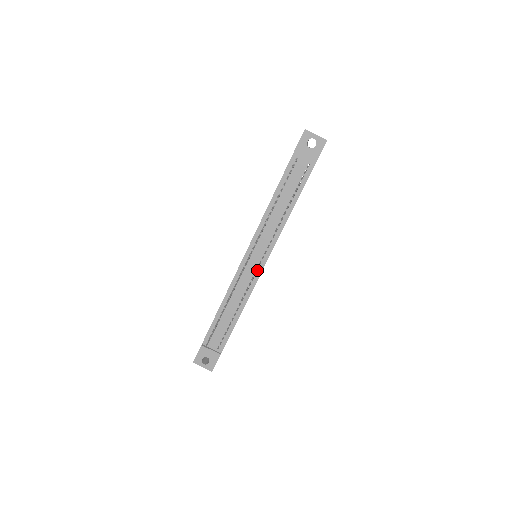
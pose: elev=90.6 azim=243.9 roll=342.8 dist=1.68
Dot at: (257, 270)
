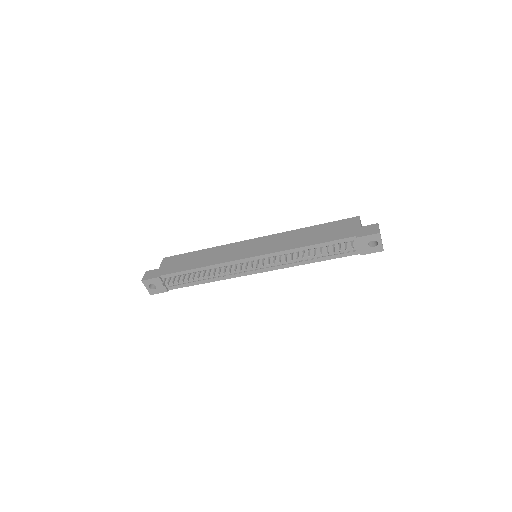
Dot at: (250, 271)
